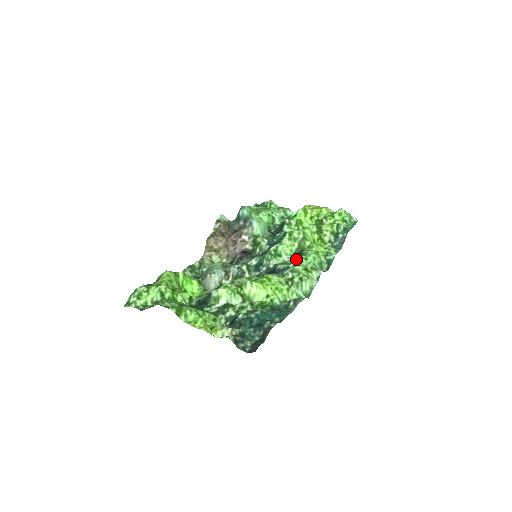
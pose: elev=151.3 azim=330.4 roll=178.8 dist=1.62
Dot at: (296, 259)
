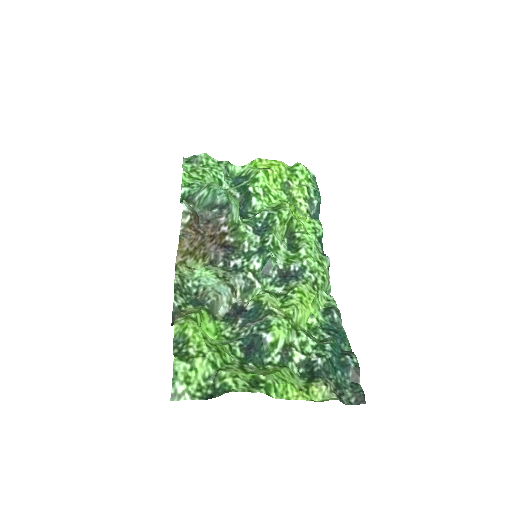
Dot at: (292, 246)
